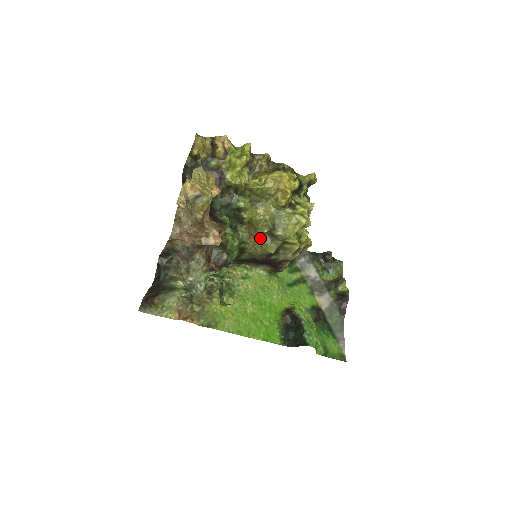
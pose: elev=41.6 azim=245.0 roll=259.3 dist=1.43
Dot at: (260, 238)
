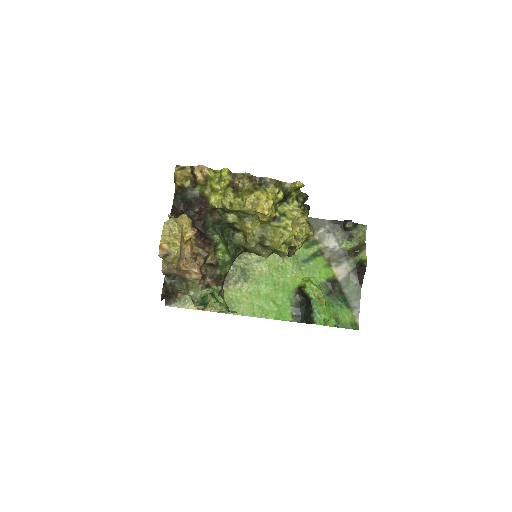
Dot at: (252, 247)
